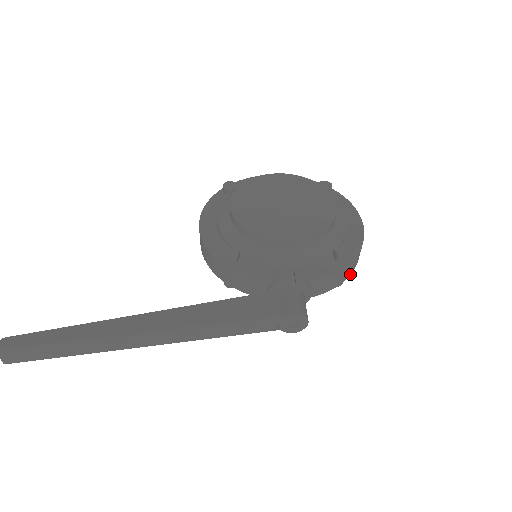
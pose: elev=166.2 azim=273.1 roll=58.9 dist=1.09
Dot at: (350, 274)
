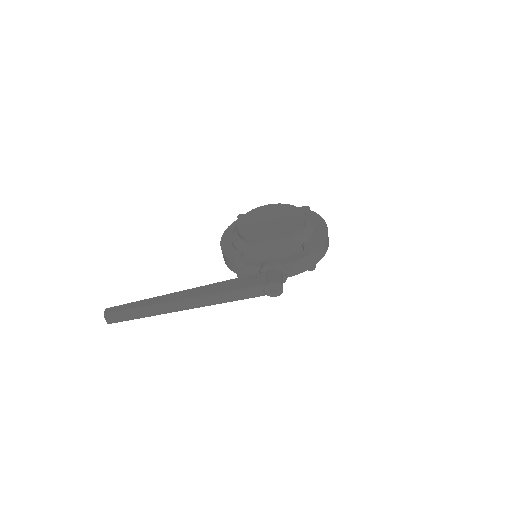
Dot at: (318, 261)
